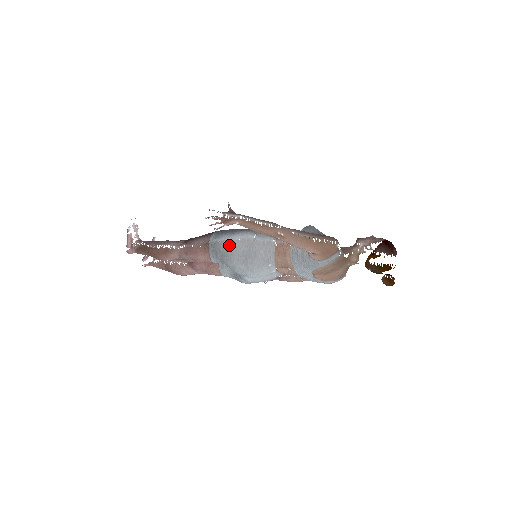
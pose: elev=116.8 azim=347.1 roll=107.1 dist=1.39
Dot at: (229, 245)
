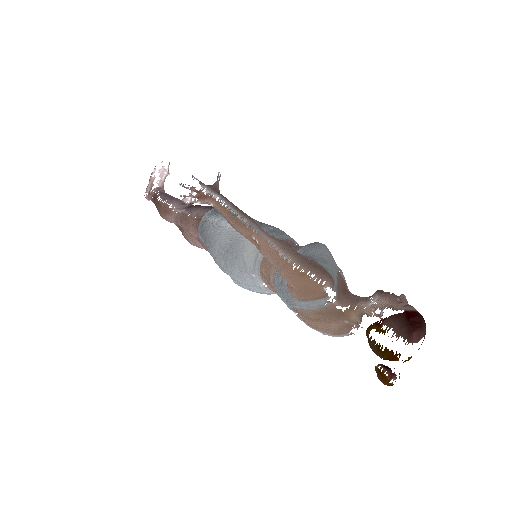
Dot at: (214, 229)
